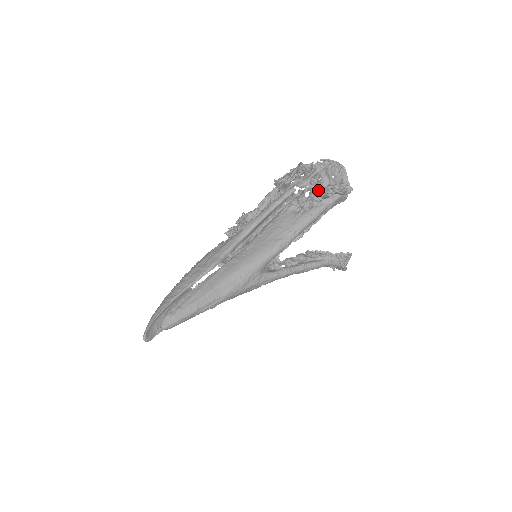
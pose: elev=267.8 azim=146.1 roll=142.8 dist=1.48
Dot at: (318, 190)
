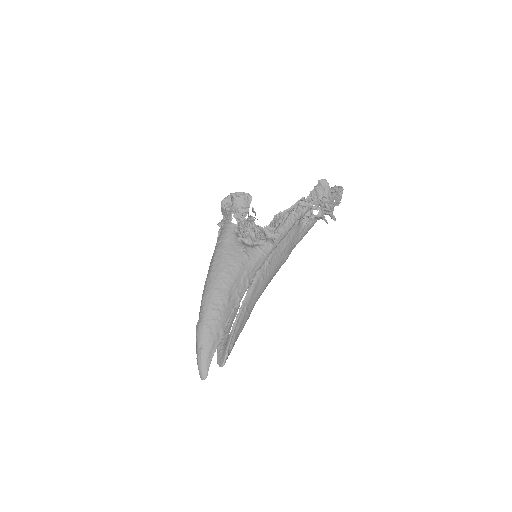
Dot at: occluded
